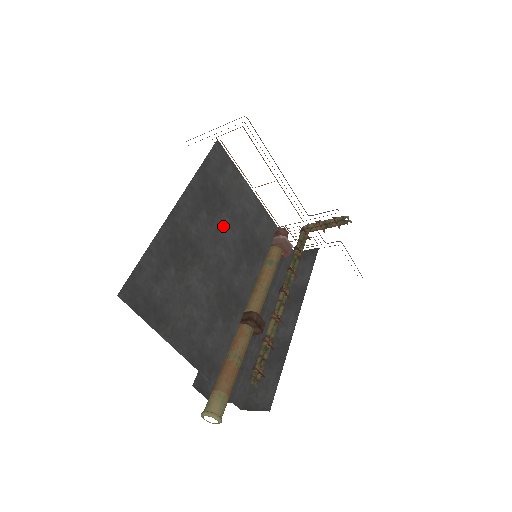
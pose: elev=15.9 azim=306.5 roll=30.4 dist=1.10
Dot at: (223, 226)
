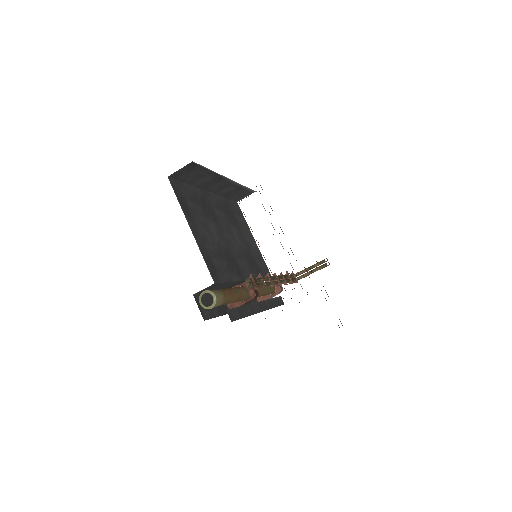
Dot at: (235, 232)
